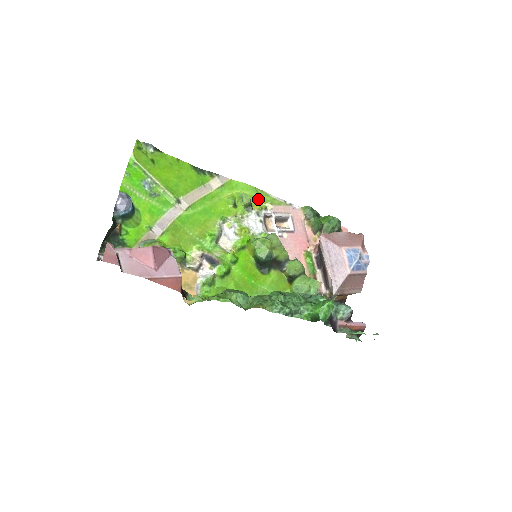
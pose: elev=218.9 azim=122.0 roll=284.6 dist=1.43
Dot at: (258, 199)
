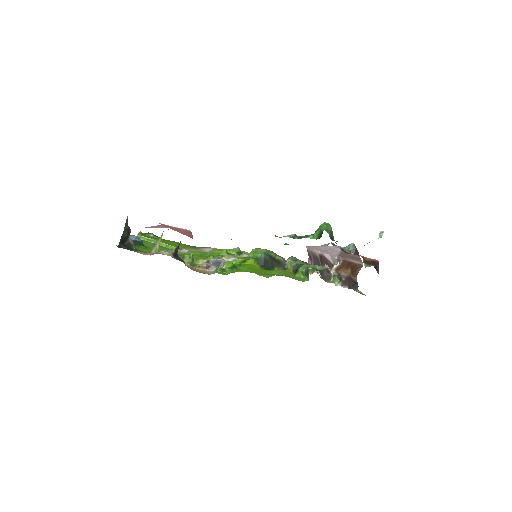
Dot at: occluded
